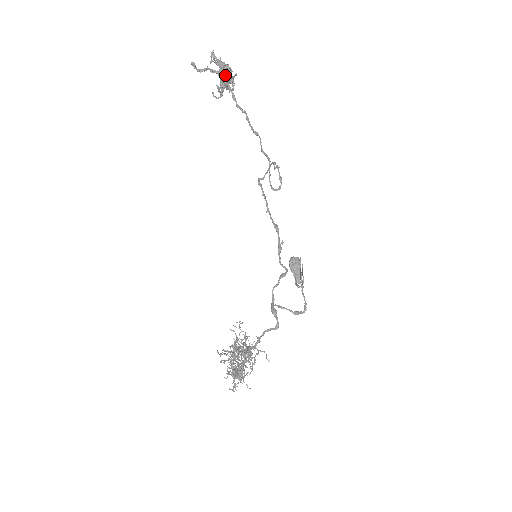
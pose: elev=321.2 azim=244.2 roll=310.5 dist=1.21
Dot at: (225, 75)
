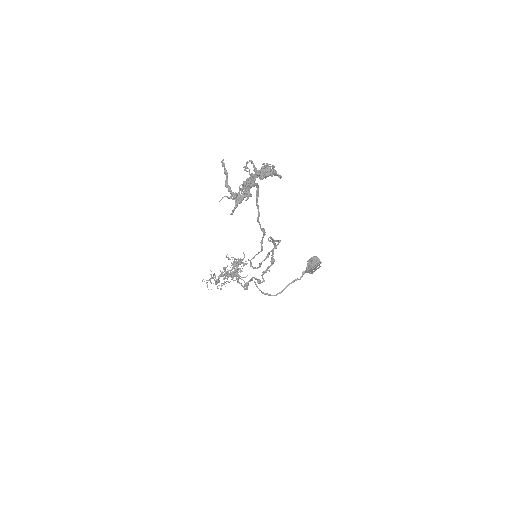
Dot at: occluded
